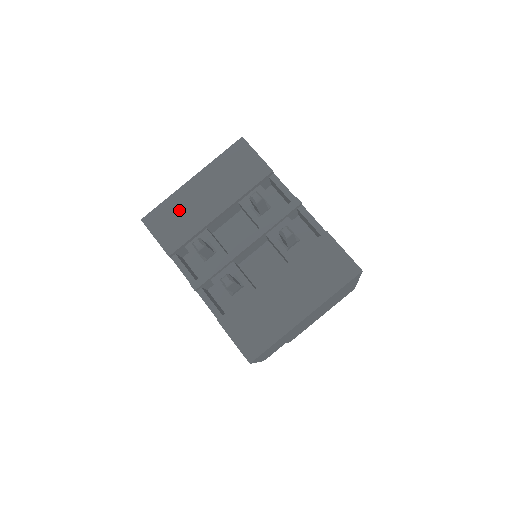
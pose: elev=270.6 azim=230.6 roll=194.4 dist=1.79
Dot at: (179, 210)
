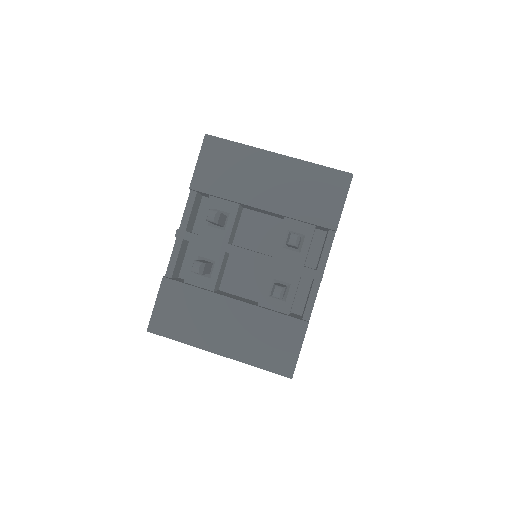
Dot at: (239, 165)
